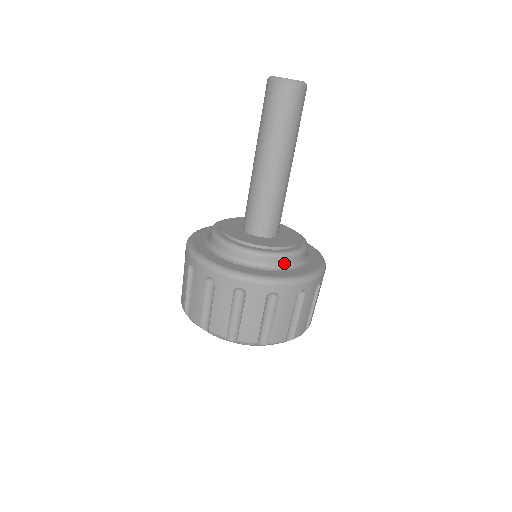
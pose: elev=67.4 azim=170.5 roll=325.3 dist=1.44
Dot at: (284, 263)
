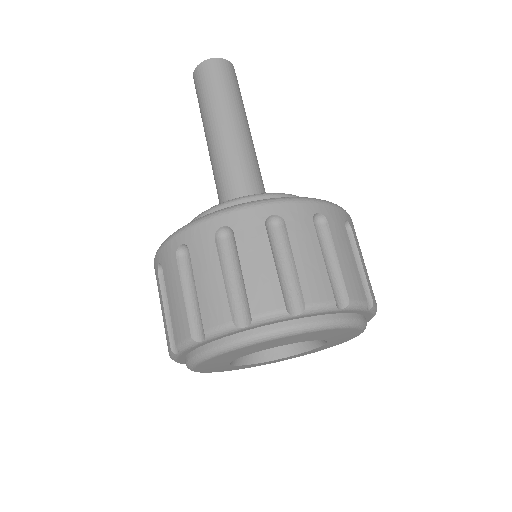
Dot at: occluded
